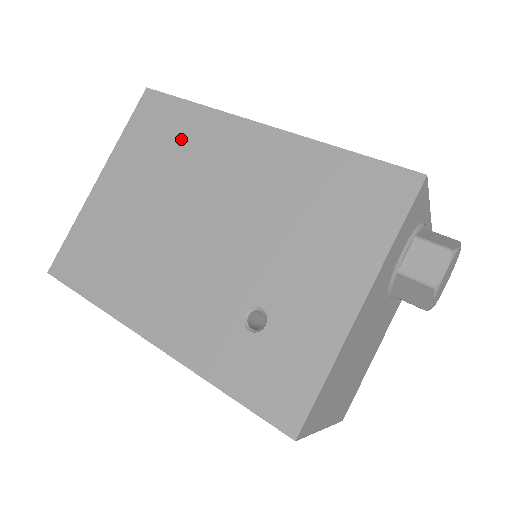
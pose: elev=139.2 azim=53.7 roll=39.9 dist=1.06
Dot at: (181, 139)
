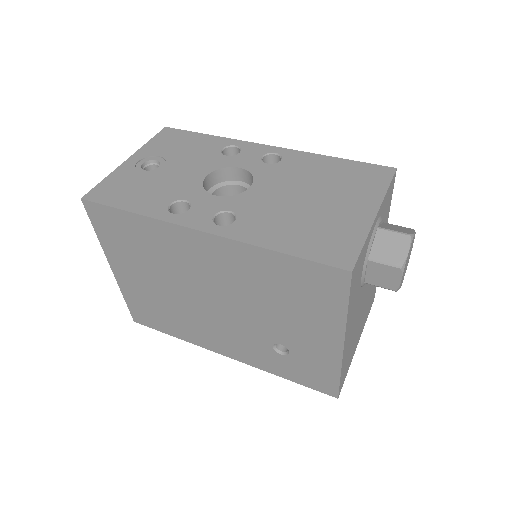
Dot at: (145, 242)
